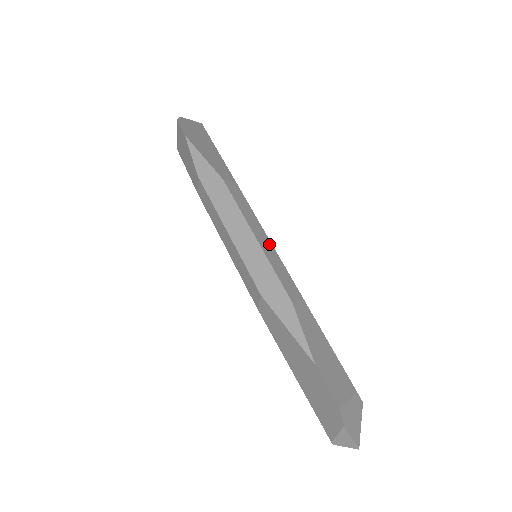
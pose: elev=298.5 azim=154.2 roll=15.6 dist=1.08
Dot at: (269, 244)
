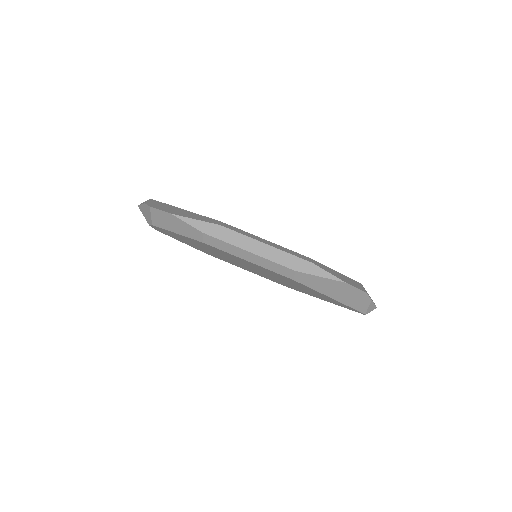
Dot at: (272, 243)
